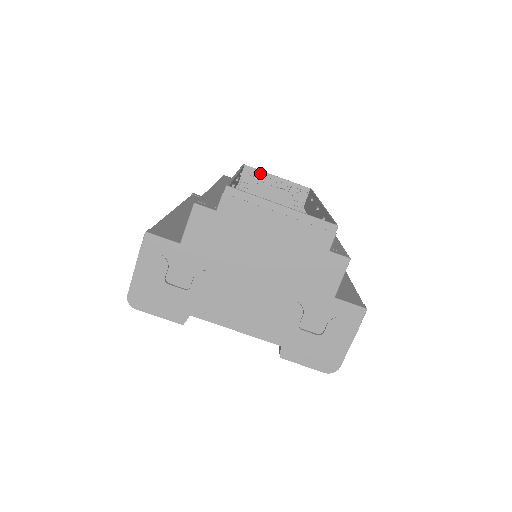
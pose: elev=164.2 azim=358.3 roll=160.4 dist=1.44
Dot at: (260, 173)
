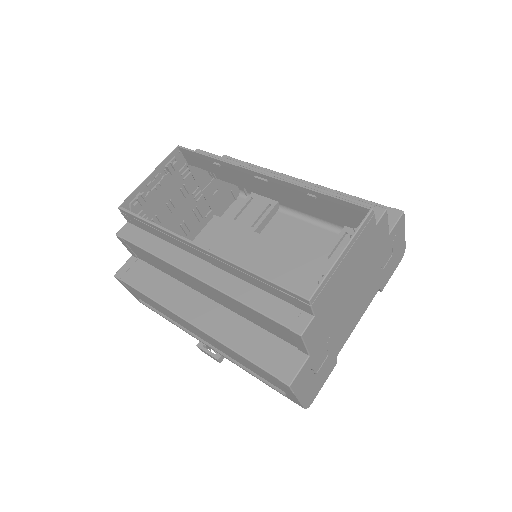
Dot at: (136, 193)
